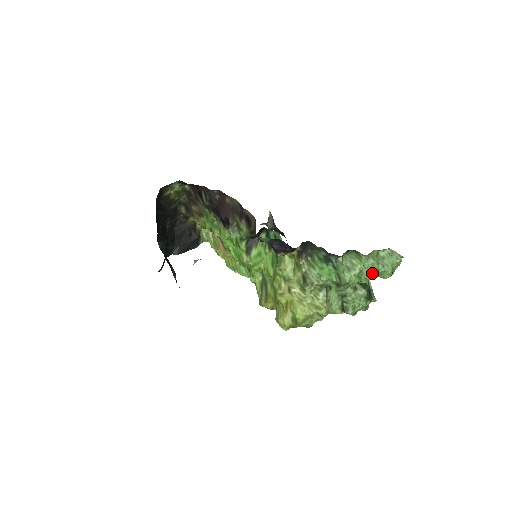
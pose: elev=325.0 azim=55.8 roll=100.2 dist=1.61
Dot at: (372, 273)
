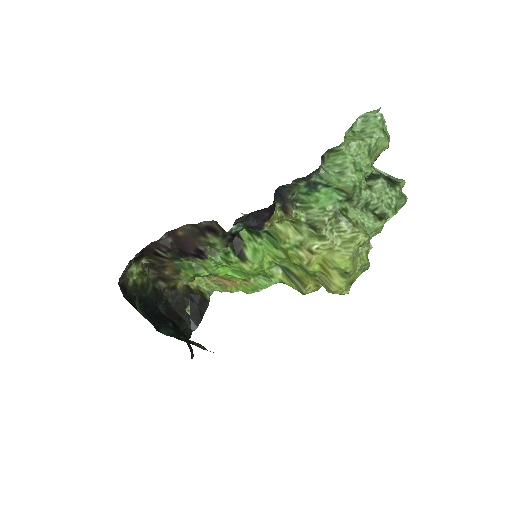
Dot at: (367, 155)
